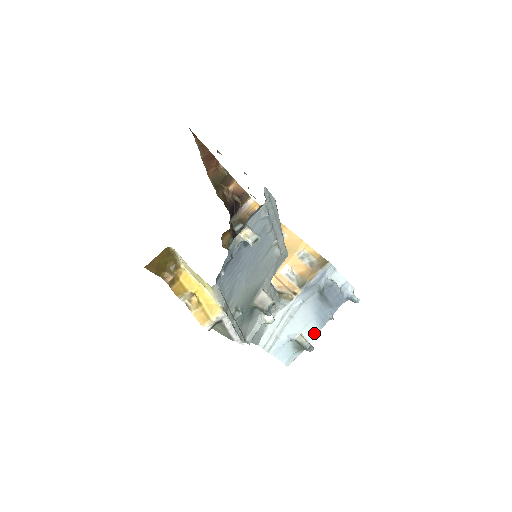
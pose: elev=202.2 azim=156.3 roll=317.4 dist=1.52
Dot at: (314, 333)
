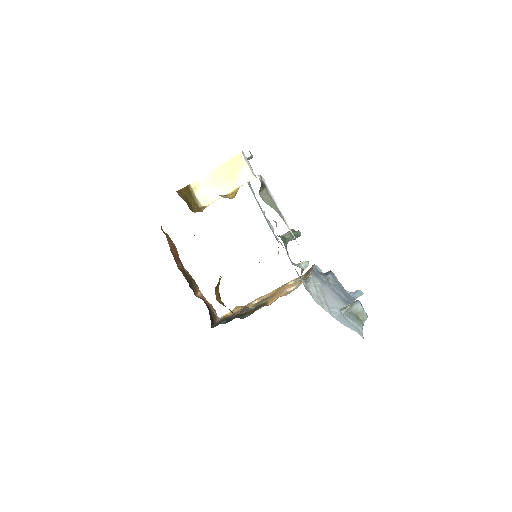
Dot at: occluded
